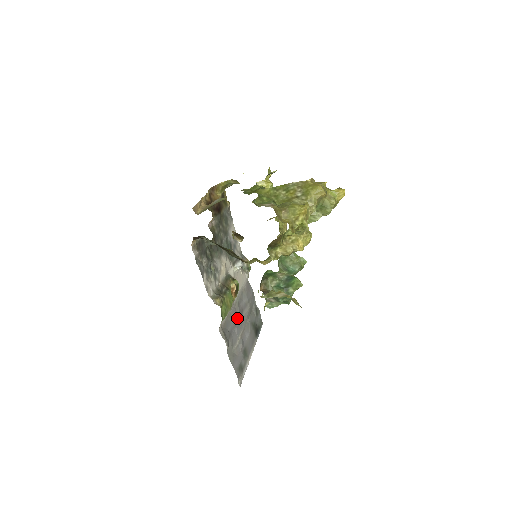
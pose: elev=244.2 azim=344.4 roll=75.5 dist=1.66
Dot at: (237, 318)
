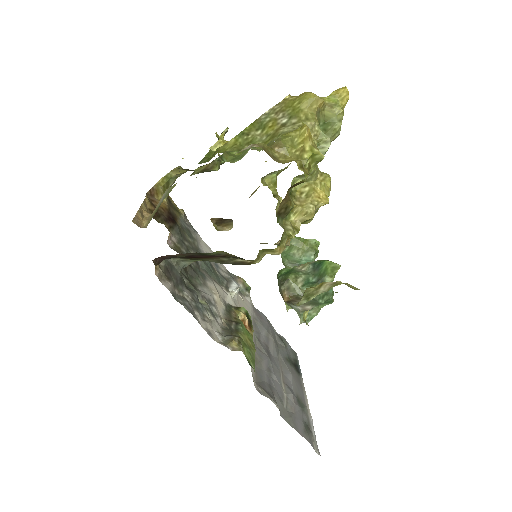
Dot at: (267, 360)
